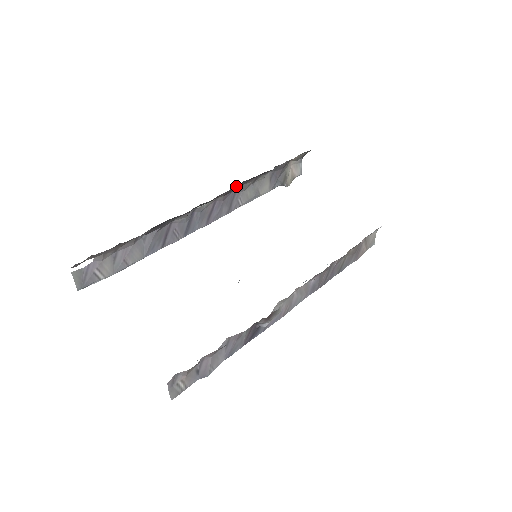
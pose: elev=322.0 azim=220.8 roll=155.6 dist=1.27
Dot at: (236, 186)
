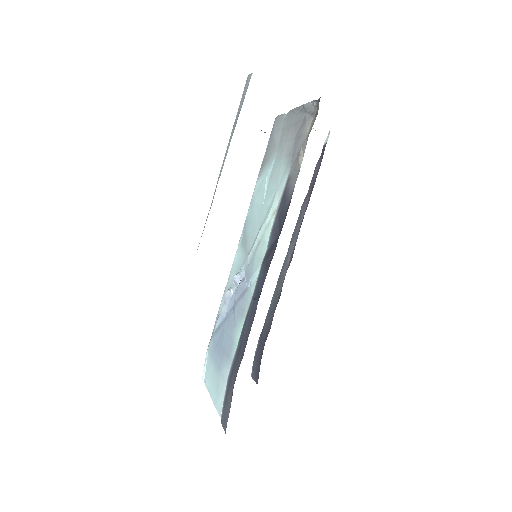
Dot at: occluded
